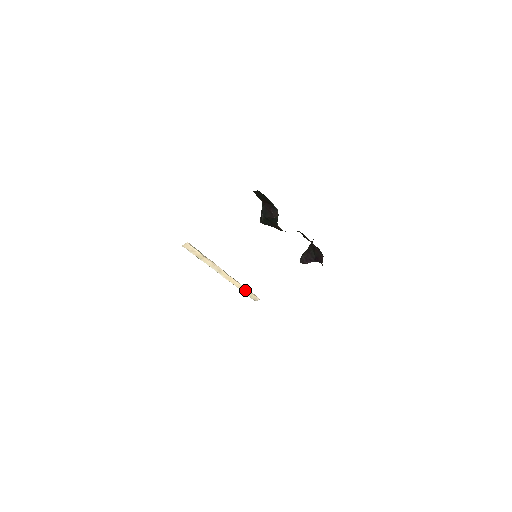
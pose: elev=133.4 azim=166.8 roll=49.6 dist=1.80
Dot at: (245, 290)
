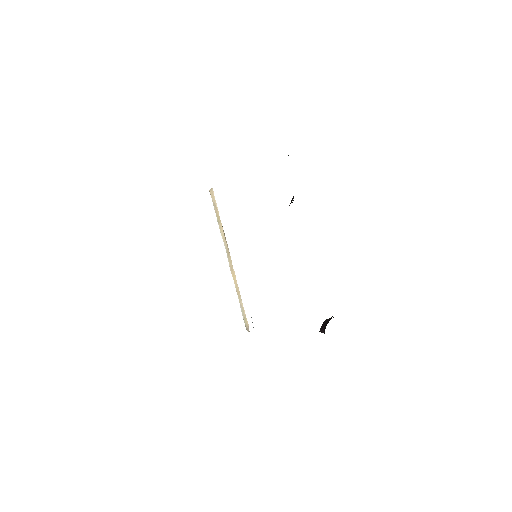
Dot at: (242, 303)
